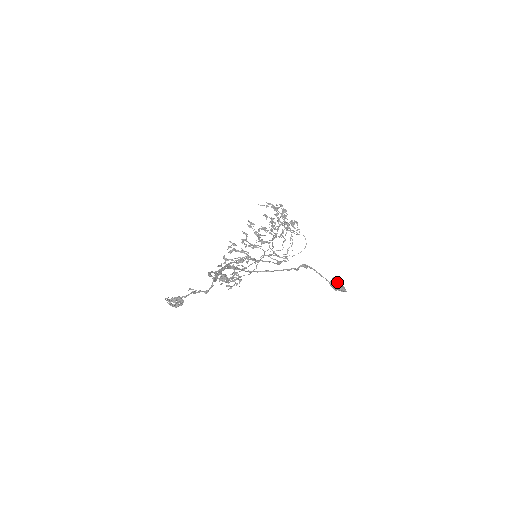
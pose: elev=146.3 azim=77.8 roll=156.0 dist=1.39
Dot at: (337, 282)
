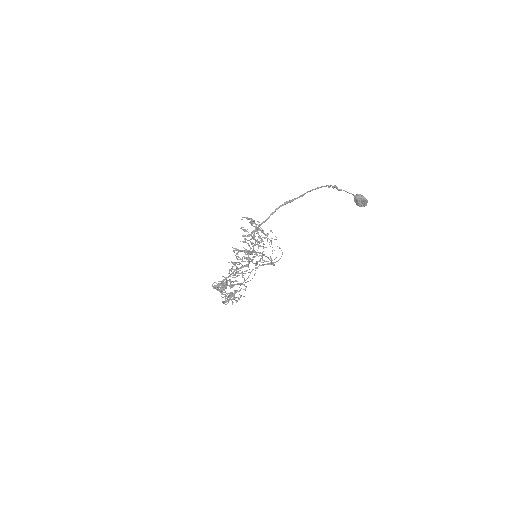
Dot at: occluded
